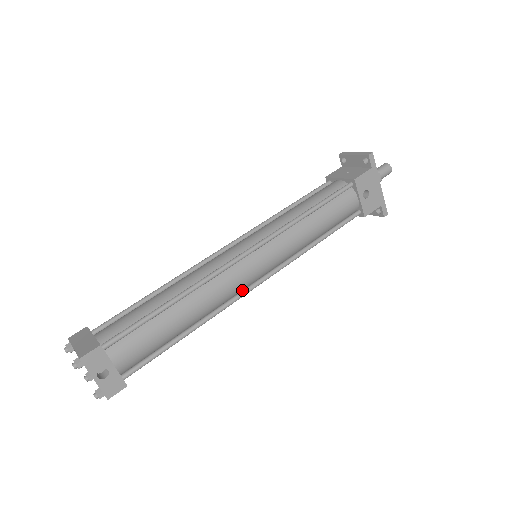
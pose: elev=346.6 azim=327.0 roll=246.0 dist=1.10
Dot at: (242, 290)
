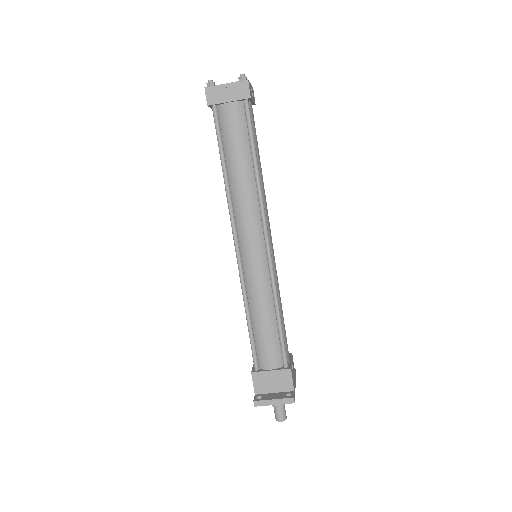
Dot at: (264, 225)
